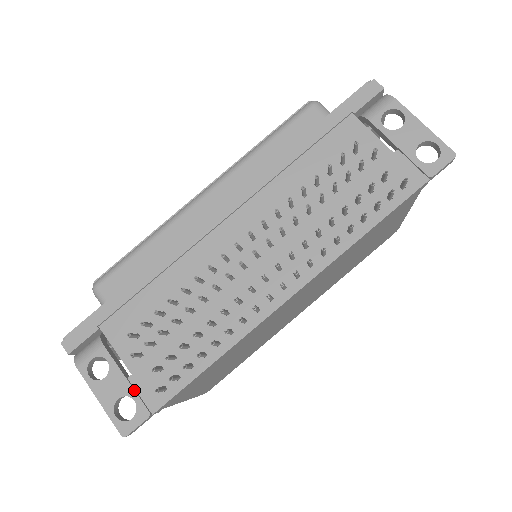
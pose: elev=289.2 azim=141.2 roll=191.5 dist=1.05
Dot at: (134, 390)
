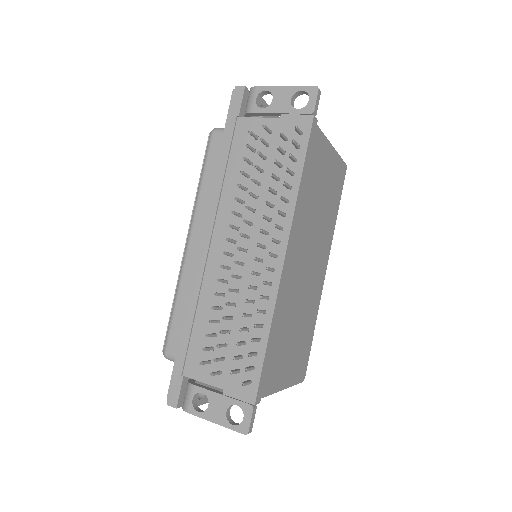
Dot at: (232, 398)
